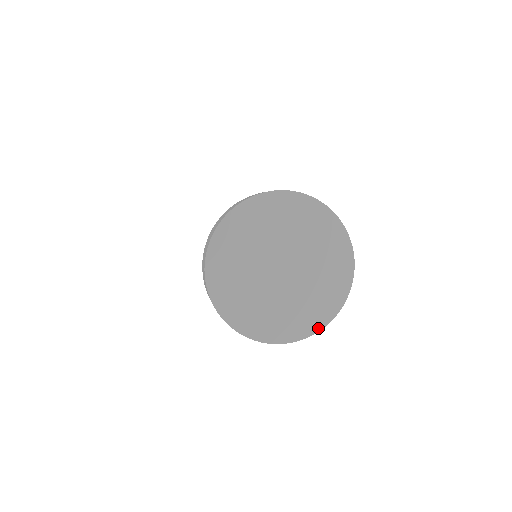
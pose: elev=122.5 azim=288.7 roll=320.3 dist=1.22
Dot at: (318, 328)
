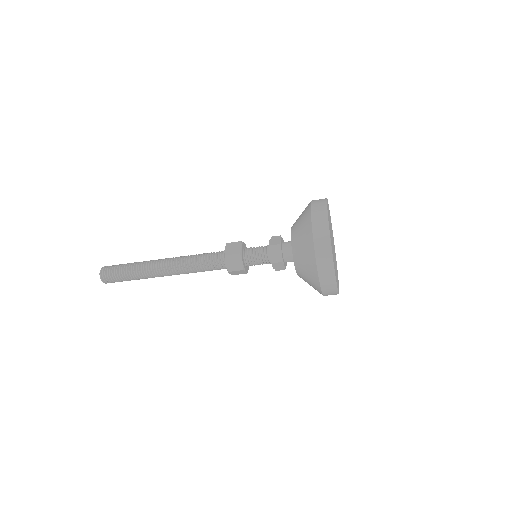
Dot at: occluded
